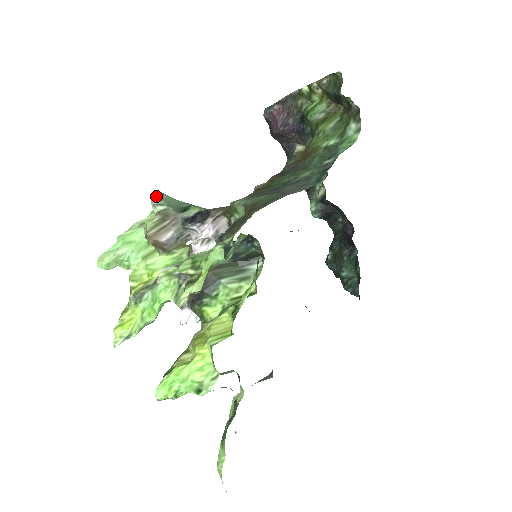
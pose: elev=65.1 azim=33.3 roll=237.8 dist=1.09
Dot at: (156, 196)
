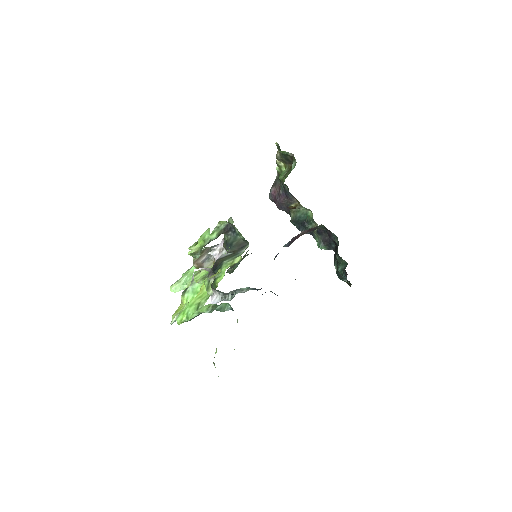
Dot at: occluded
